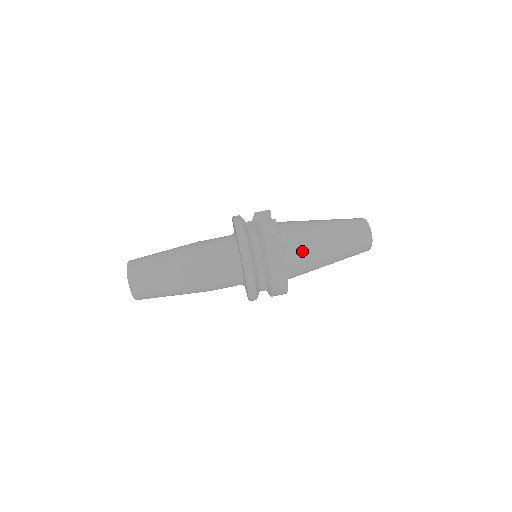
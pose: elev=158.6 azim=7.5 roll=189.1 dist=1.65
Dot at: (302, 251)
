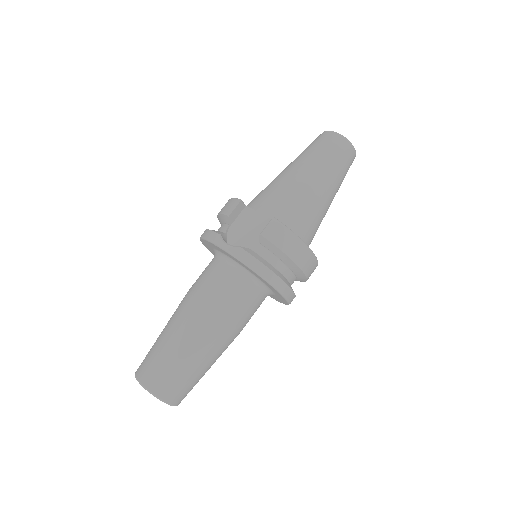
Dot at: (312, 224)
